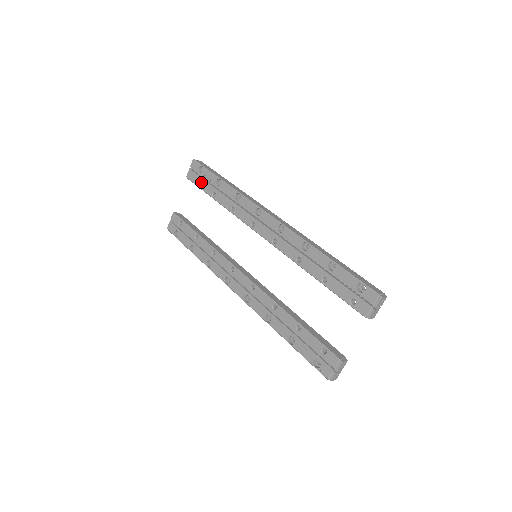
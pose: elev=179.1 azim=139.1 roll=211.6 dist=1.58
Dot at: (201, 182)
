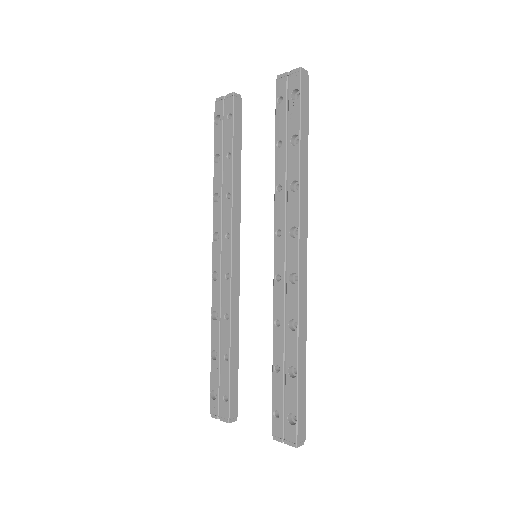
Dot at: (282, 109)
